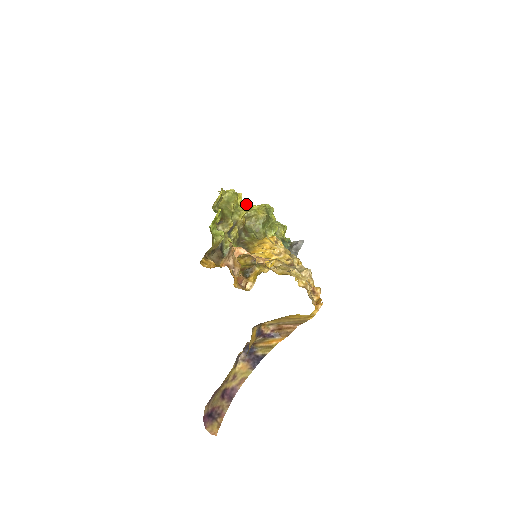
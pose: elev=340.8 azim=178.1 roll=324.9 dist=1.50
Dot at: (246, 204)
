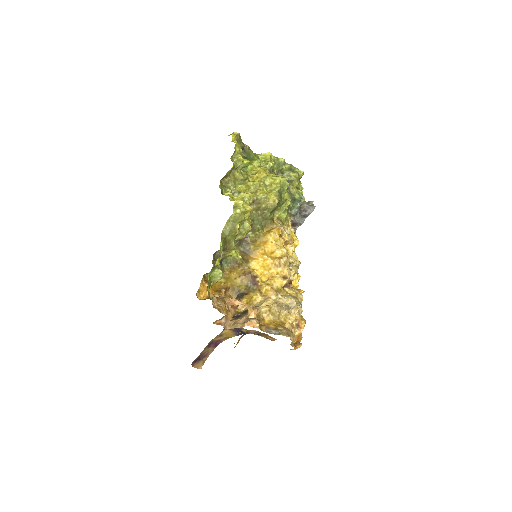
Dot at: (259, 173)
